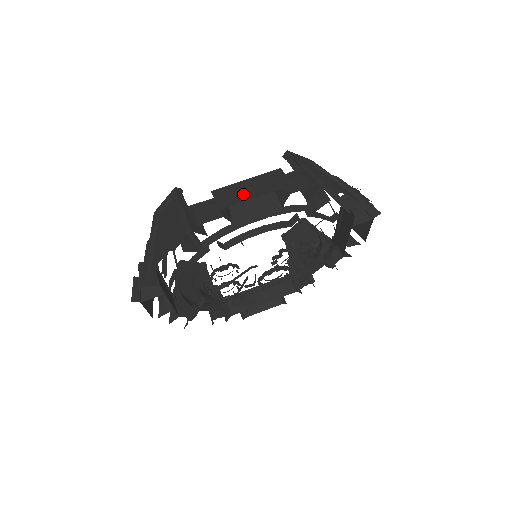
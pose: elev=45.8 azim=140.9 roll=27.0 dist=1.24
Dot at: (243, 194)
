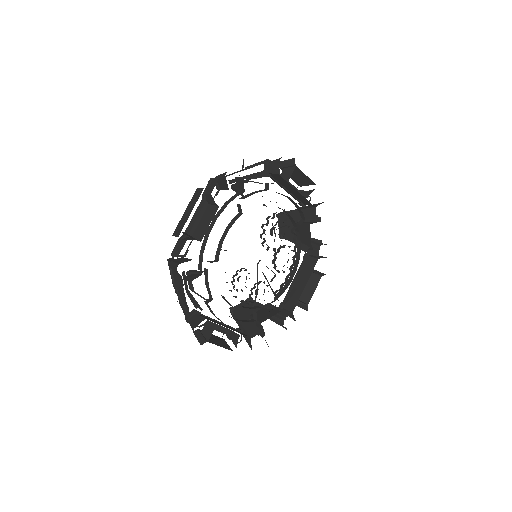
Dot at: (185, 219)
